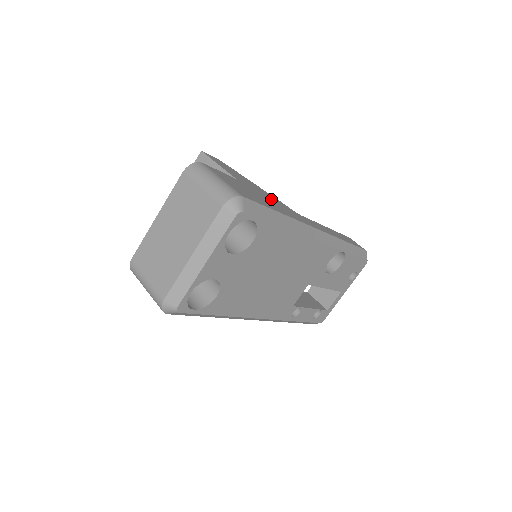
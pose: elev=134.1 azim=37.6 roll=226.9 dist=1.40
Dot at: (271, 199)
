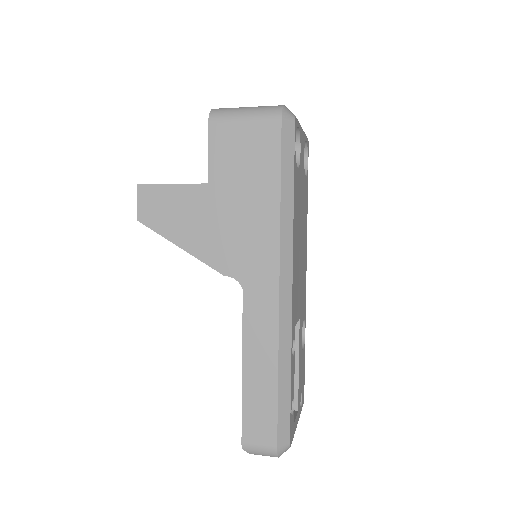
Dot at: occluded
